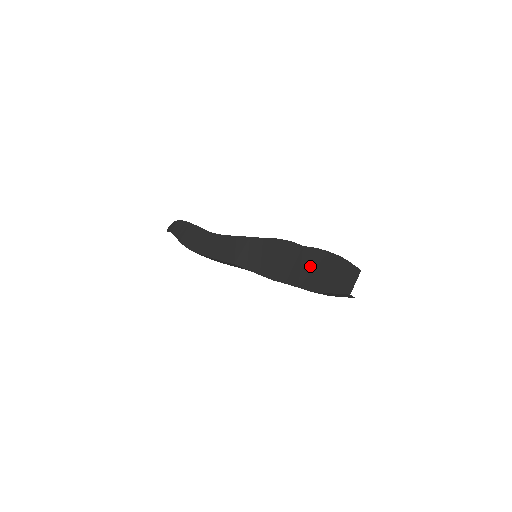
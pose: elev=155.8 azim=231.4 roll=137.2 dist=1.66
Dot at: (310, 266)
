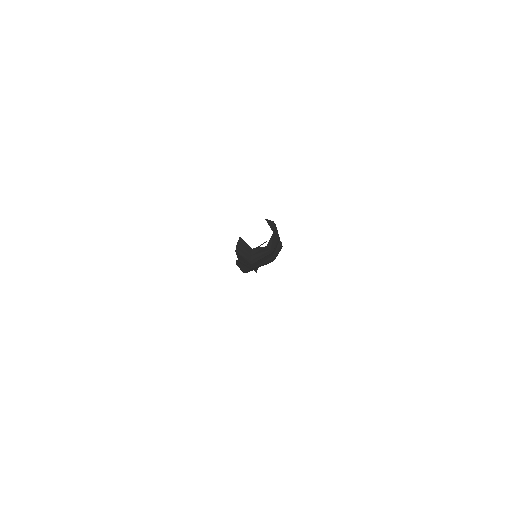
Dot at: occluded
